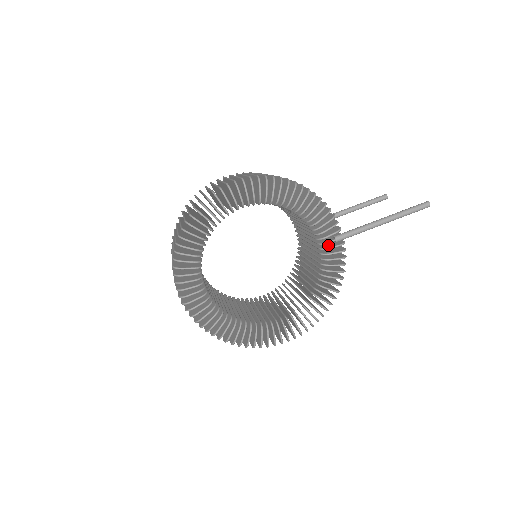
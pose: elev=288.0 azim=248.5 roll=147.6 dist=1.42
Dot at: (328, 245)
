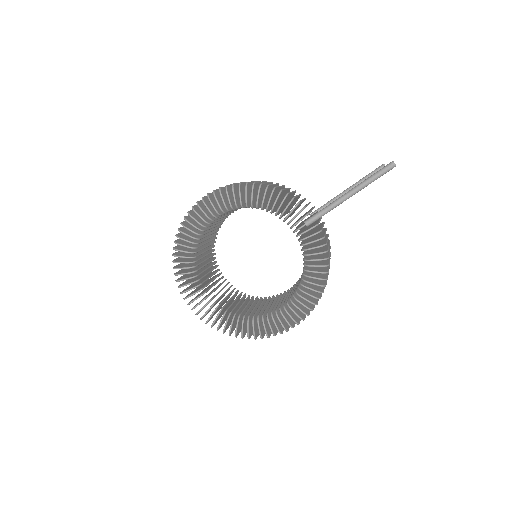
Dot at: (303, 231)
